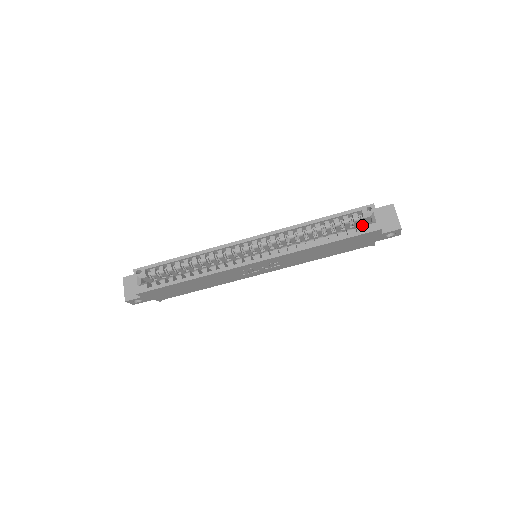
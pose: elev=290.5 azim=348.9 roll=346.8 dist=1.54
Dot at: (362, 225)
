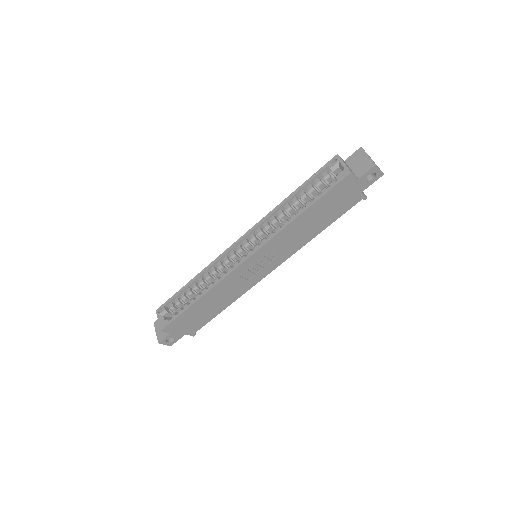
Dot at: occluded
